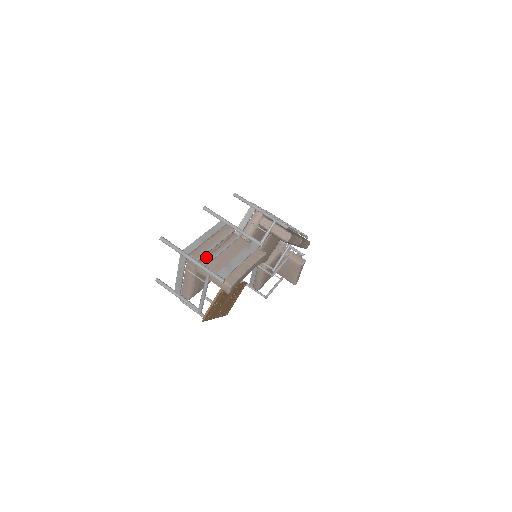
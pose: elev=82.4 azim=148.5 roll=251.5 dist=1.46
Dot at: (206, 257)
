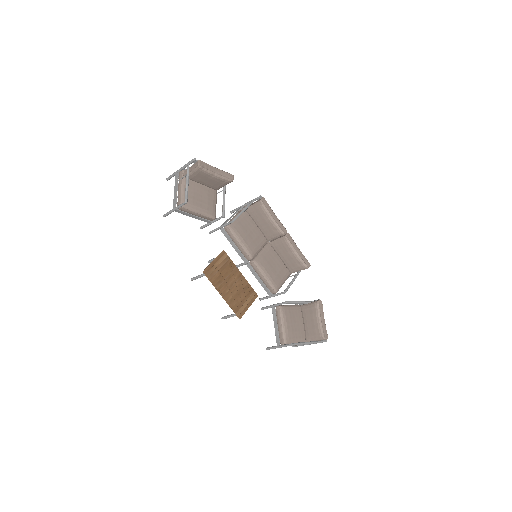
Dot at: occluded
